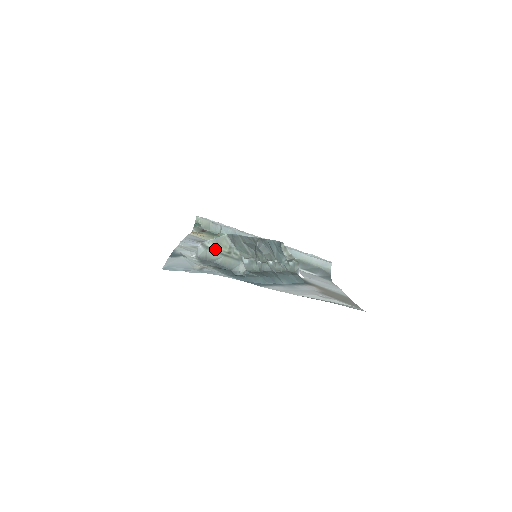
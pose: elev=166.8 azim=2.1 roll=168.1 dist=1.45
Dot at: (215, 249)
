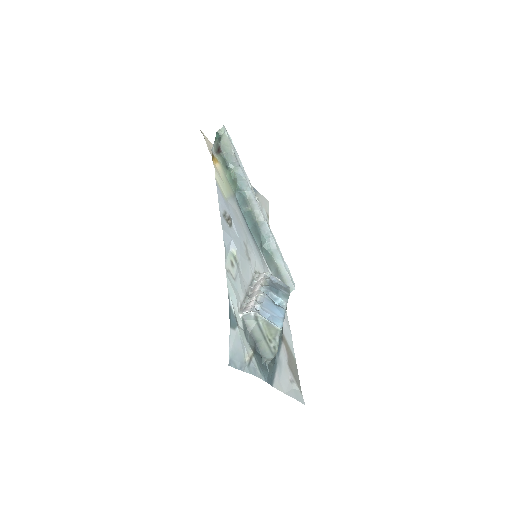
Dot at: (262, 328)
